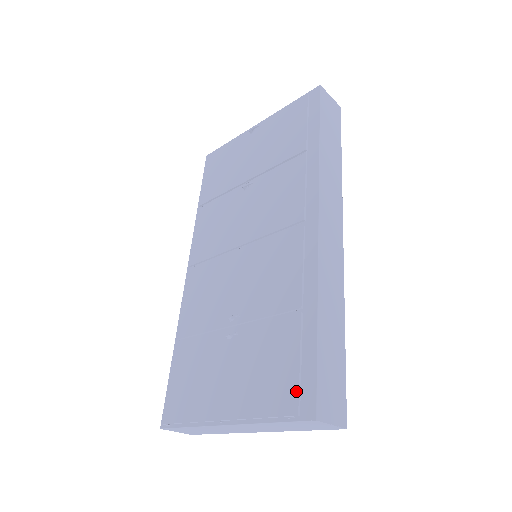
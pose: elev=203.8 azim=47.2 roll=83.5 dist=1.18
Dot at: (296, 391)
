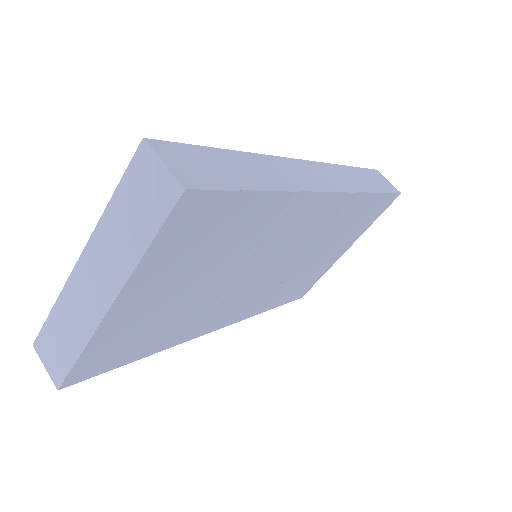
Dot at: occluded
